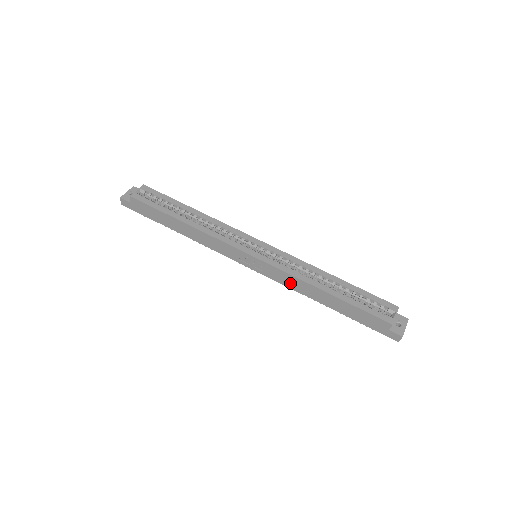
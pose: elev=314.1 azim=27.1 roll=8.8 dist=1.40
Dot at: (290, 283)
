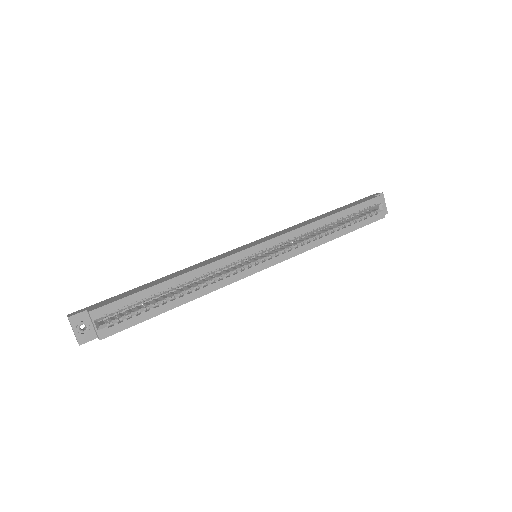
Dot at: occluded
